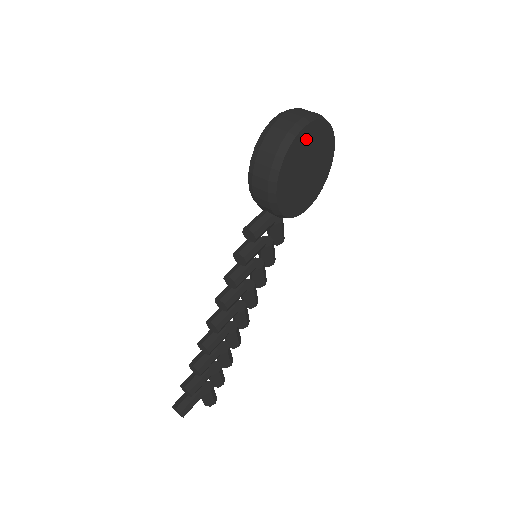
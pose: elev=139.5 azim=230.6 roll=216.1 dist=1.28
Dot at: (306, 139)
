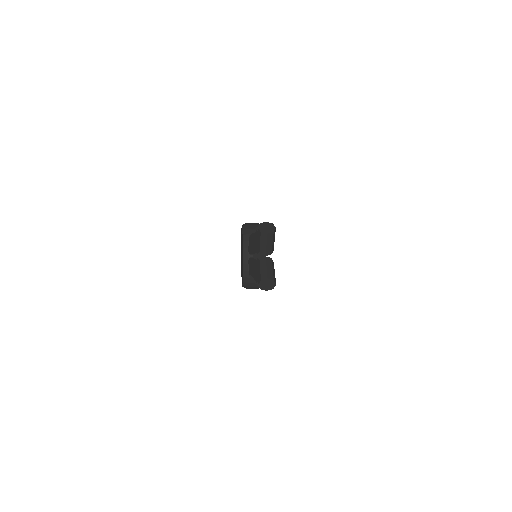
Dot at: occluded
